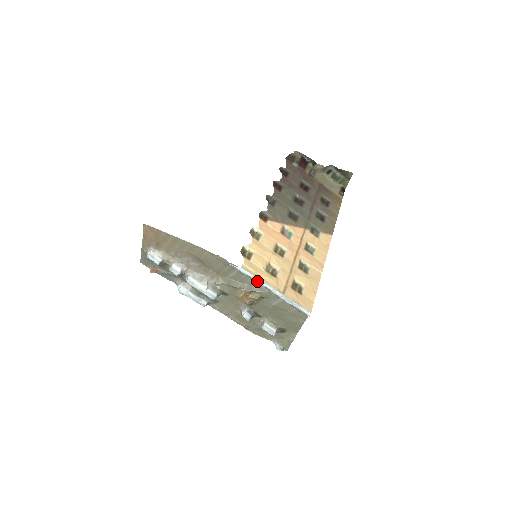
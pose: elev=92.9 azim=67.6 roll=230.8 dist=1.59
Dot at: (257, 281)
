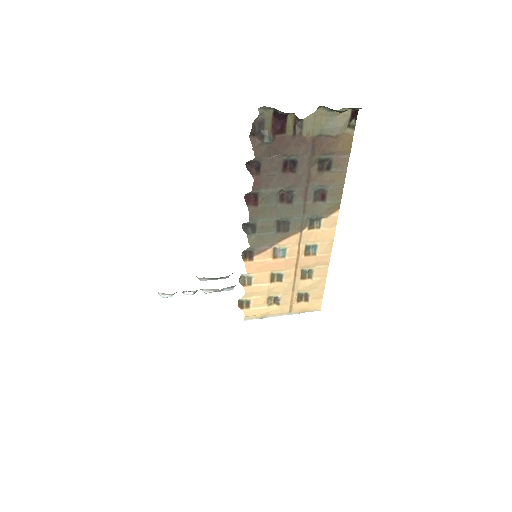
Dot at: (263, 317)
